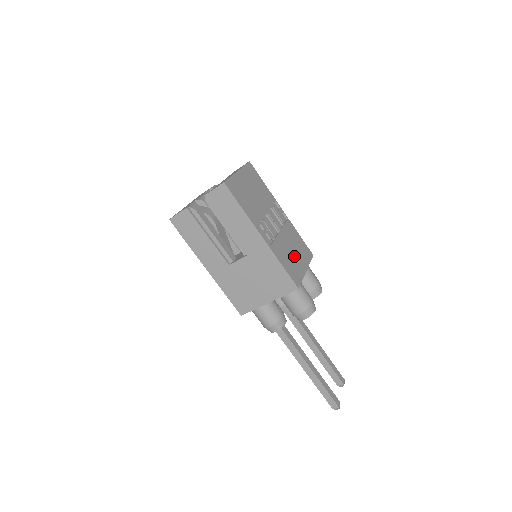
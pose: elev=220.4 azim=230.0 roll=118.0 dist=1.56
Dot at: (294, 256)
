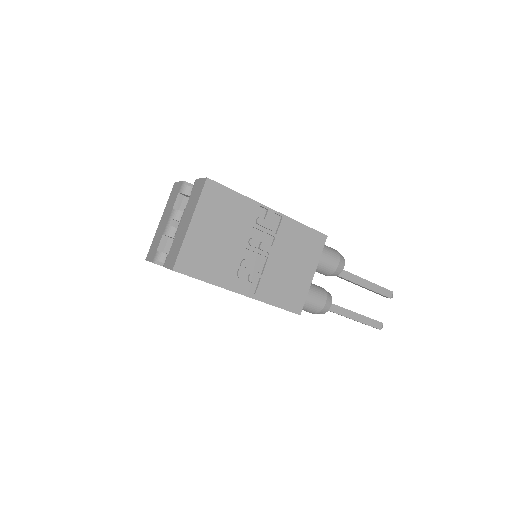
Dot at: (293, 272)
